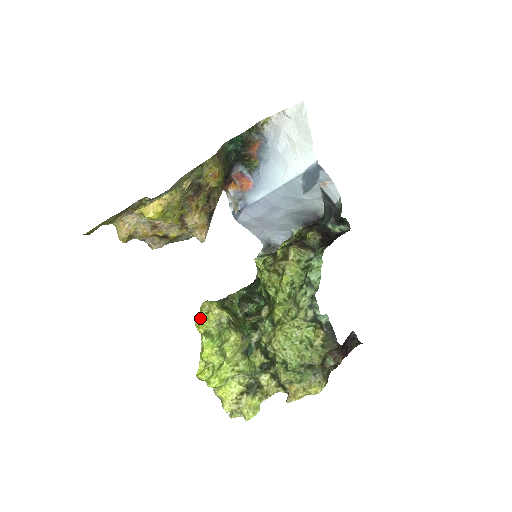
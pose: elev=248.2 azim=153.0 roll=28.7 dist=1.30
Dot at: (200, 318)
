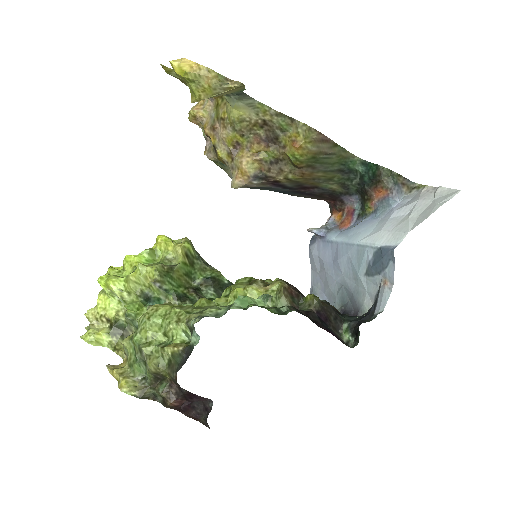
Dot at: (164, 236)
